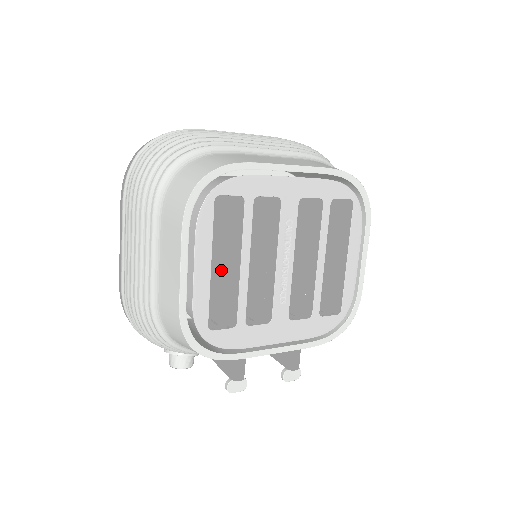
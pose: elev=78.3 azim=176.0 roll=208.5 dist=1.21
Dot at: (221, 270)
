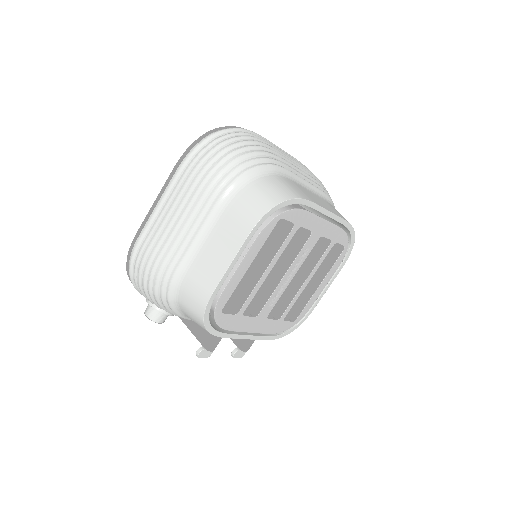
Dot at: occluded
